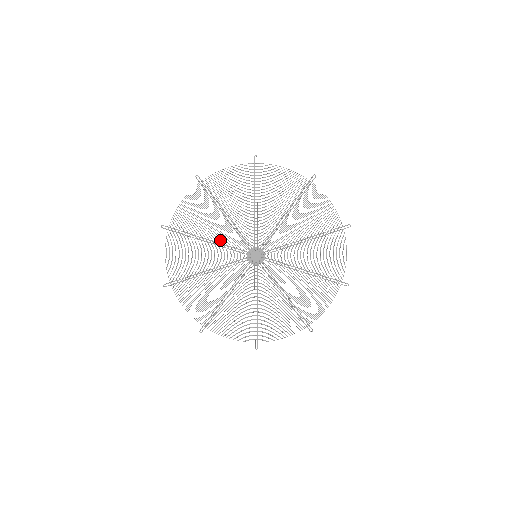
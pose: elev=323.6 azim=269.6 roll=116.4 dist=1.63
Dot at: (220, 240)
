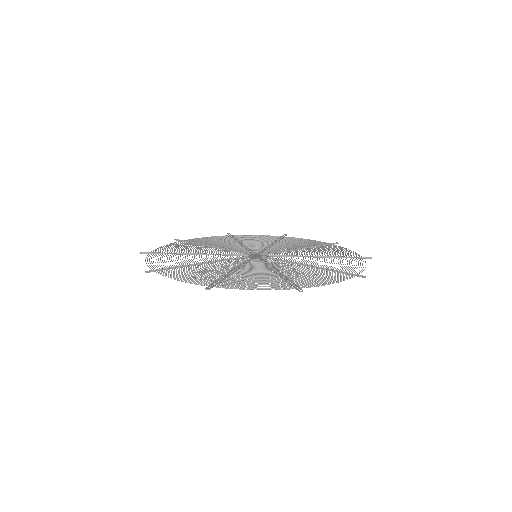
Dot at: occluded
